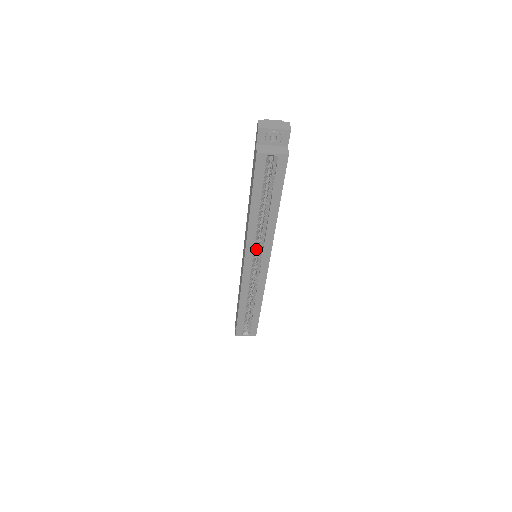
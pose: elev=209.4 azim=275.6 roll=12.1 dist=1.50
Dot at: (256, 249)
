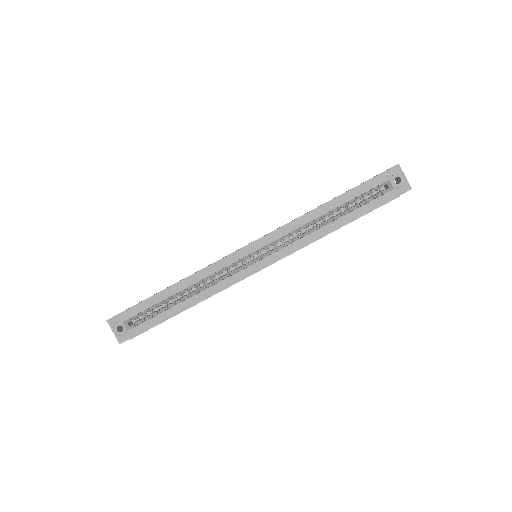
Dot at: occluded
